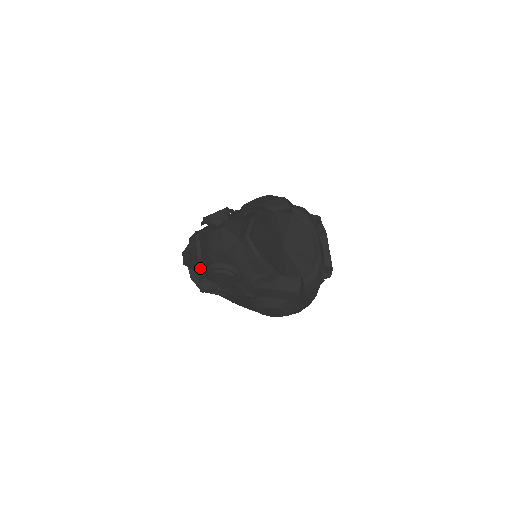
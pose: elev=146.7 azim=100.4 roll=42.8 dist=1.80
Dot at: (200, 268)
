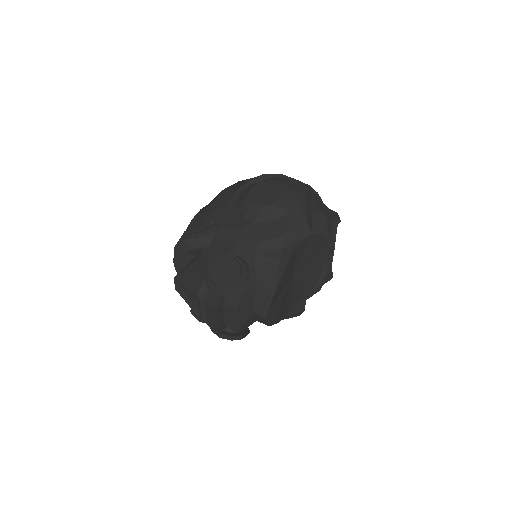
Dot at: occluded
